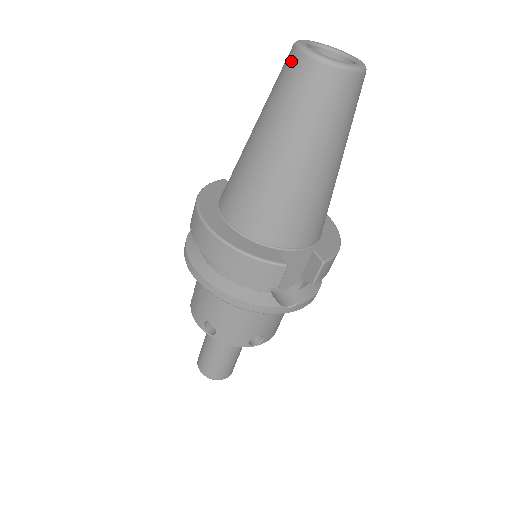
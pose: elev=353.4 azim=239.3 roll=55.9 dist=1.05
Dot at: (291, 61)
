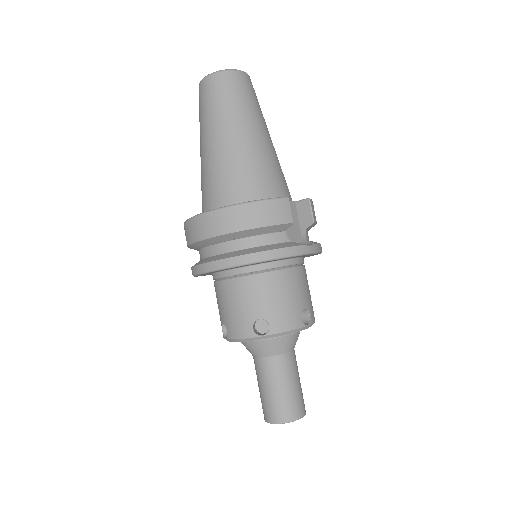
Dot at: (204, 86)
